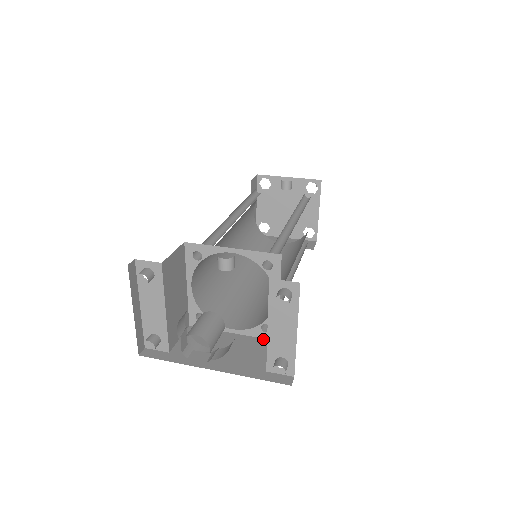
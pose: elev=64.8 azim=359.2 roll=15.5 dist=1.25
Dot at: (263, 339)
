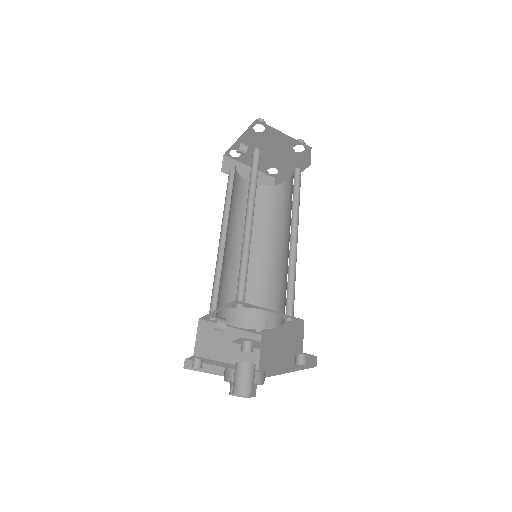
Dot at: (296, 324)
